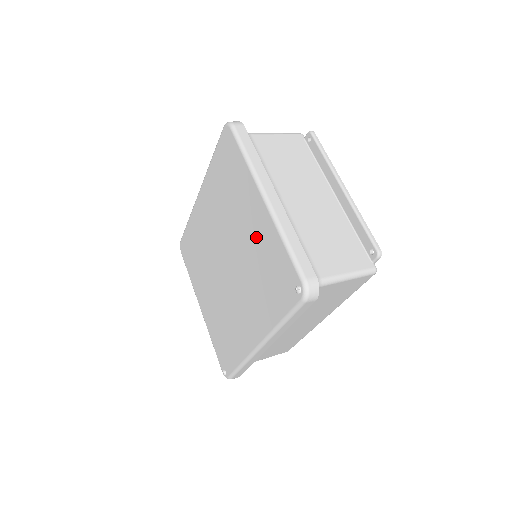
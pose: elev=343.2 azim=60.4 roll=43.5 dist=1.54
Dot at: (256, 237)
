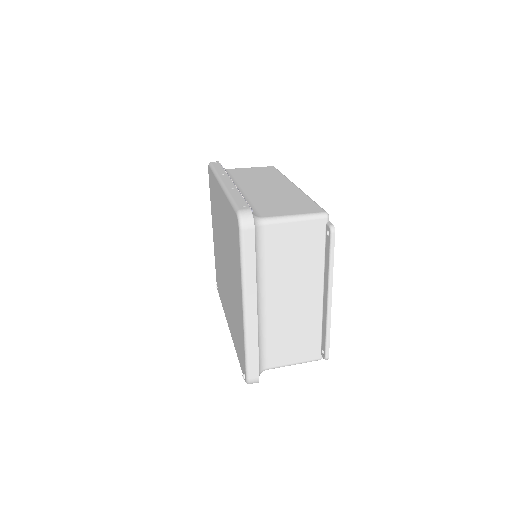
Dot at: (237, 307)
